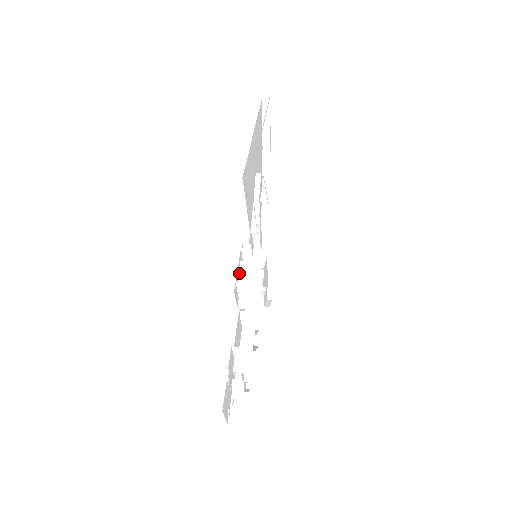
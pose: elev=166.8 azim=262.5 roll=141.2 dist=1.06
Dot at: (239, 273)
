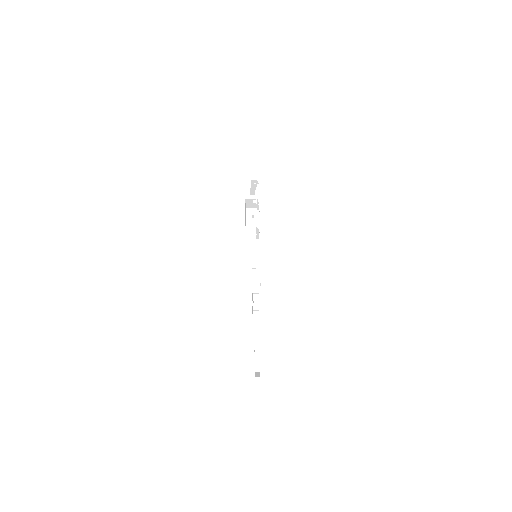
Dot at: occluded
